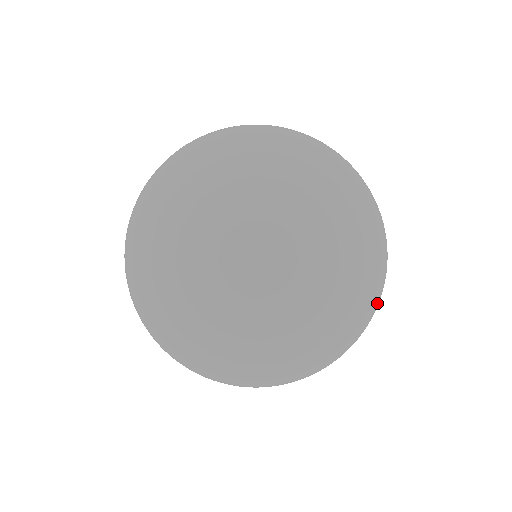
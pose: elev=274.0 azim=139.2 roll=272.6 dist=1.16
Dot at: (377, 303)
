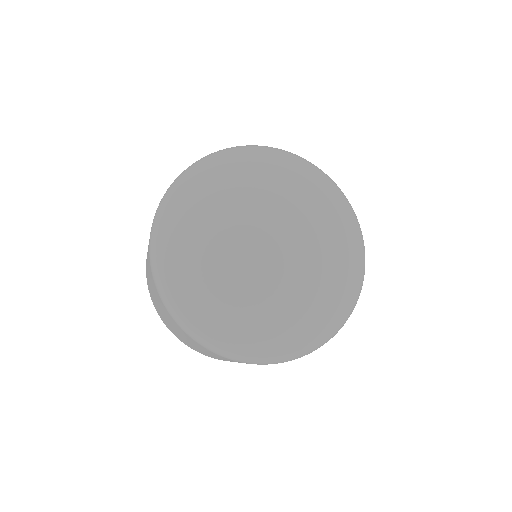
Dot at: occluded
